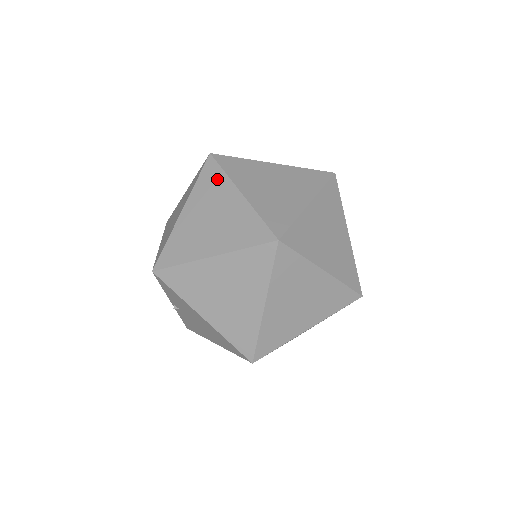
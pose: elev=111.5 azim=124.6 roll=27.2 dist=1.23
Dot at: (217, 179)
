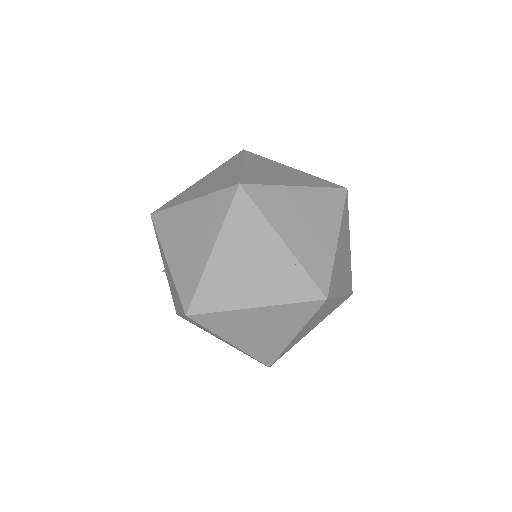
Dot at: (234, 161)
